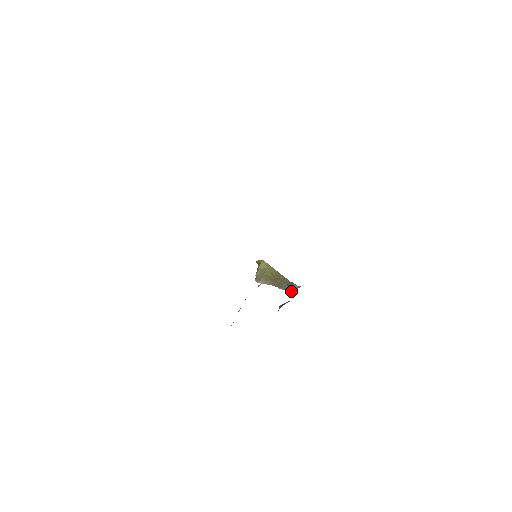
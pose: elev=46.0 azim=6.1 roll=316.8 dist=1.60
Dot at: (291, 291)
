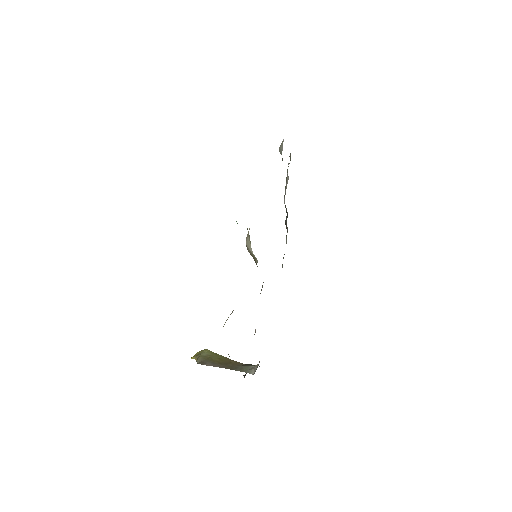
Dot at: (251, 368)
